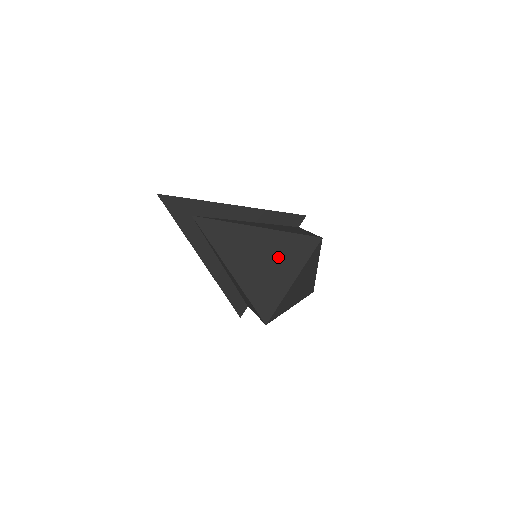
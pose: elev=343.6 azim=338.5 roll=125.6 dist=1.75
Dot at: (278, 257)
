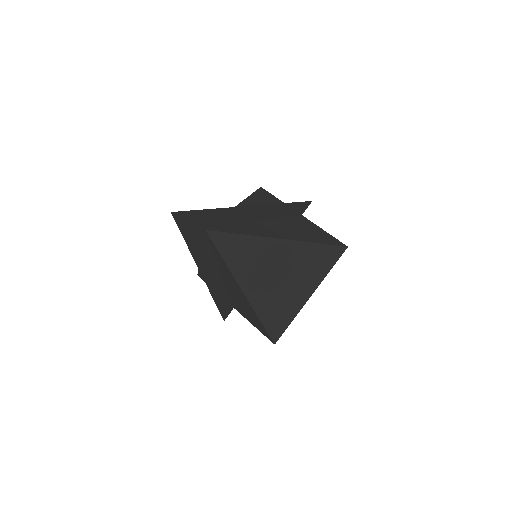
Dot at: (300, 272)
